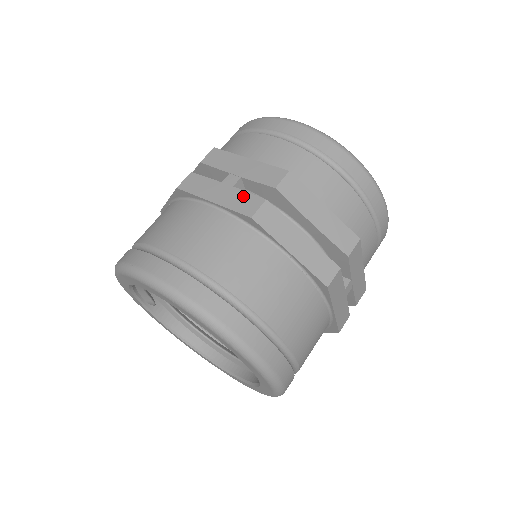
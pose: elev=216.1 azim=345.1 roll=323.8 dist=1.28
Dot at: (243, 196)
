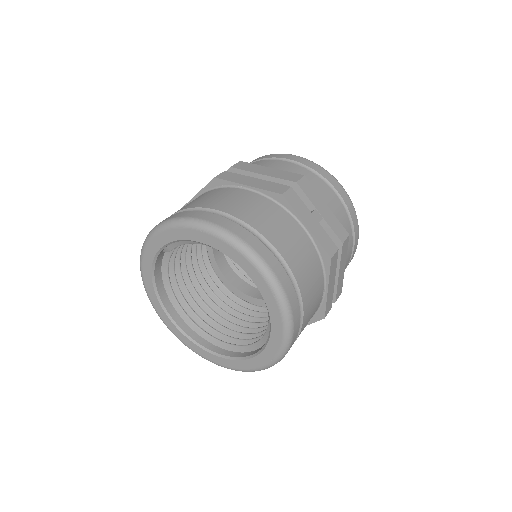
Dot at: (326, 236)
